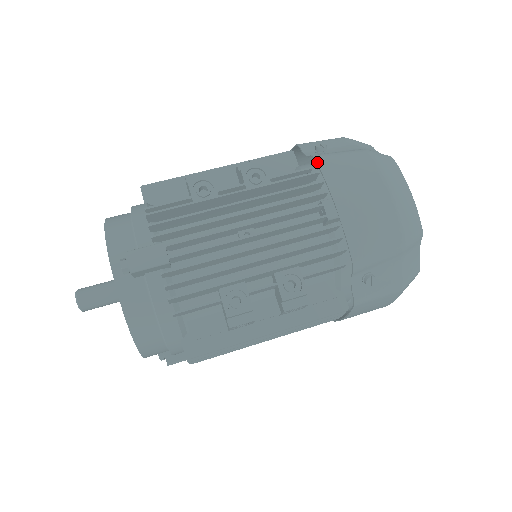
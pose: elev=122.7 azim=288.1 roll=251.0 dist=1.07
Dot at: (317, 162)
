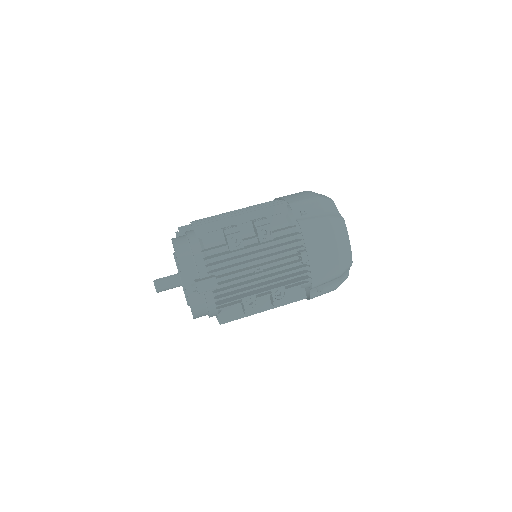
Dot at: (301, 228)
